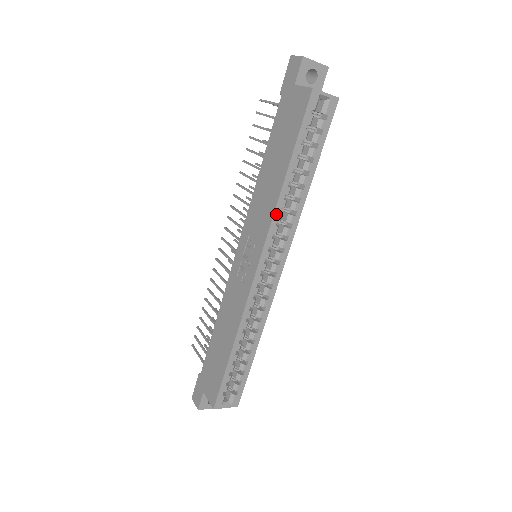
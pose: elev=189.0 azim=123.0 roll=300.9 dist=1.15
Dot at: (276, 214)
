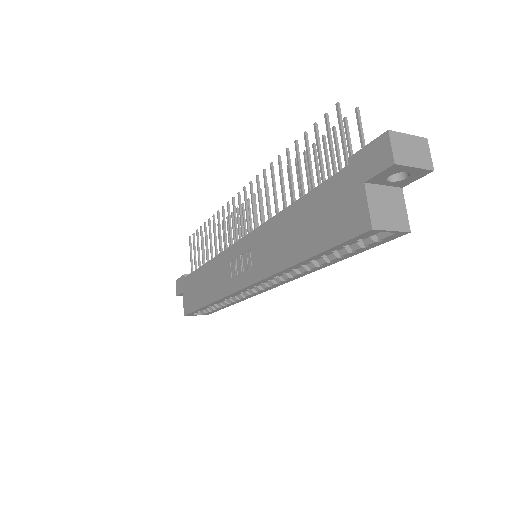
Dot at: (277, 274)
